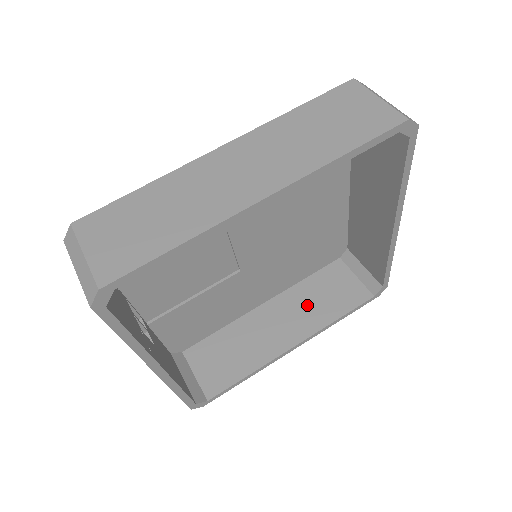
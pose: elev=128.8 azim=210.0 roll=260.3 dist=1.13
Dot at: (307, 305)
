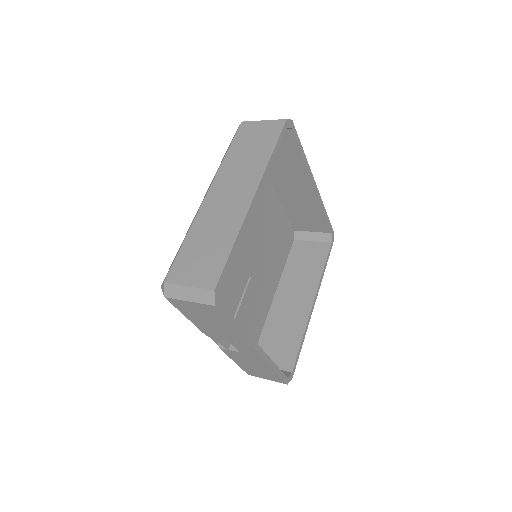
Dot at: (300, 277)
